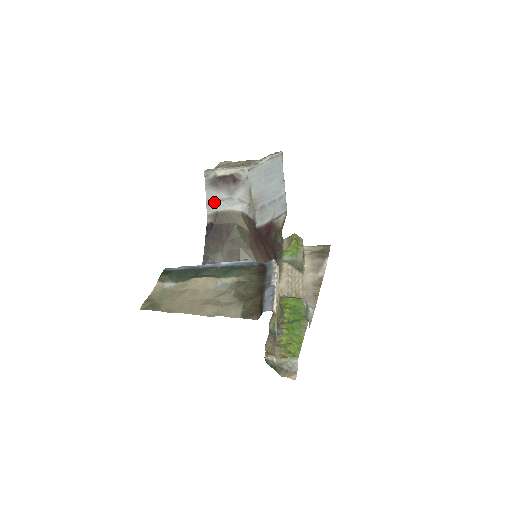
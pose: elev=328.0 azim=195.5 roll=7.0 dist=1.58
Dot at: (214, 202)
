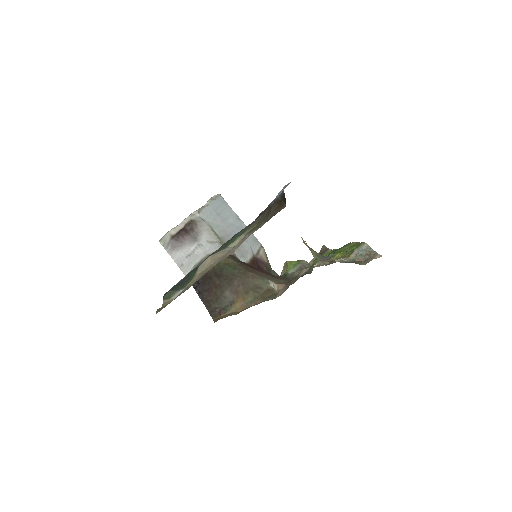
Dot at: (186, 260)
